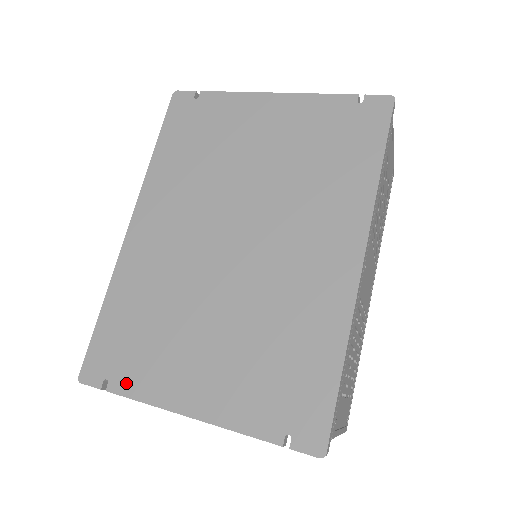
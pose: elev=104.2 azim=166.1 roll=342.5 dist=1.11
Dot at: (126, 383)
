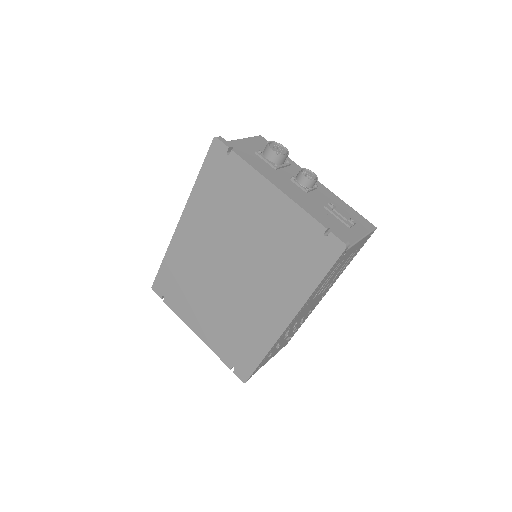
Dot at: (172, 304)
